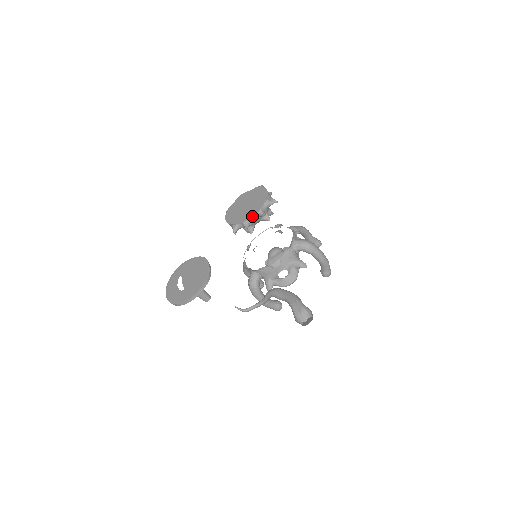
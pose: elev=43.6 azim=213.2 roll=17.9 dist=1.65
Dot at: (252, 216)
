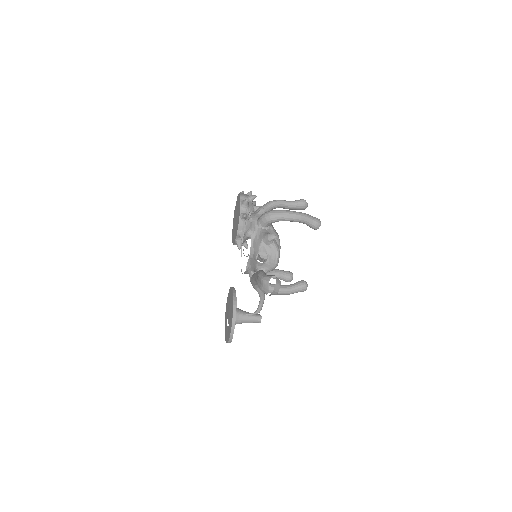
Dot at: (238, 225)
